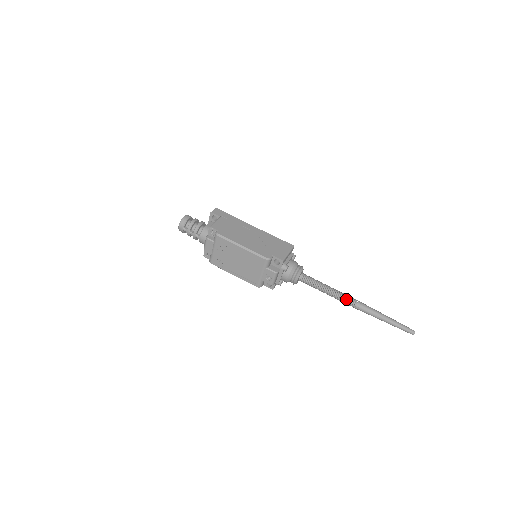
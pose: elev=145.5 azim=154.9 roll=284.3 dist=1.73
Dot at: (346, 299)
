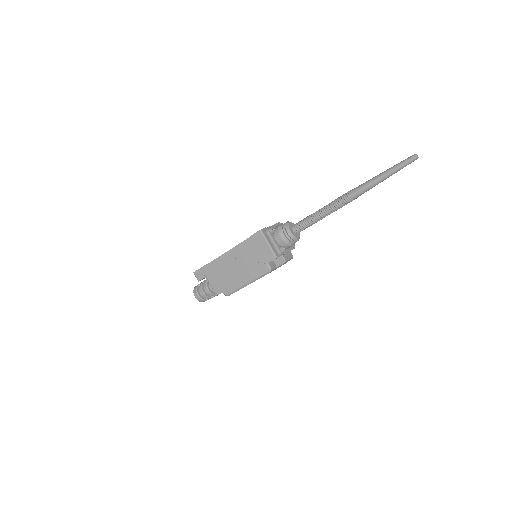
Dot at: (341, 206)
